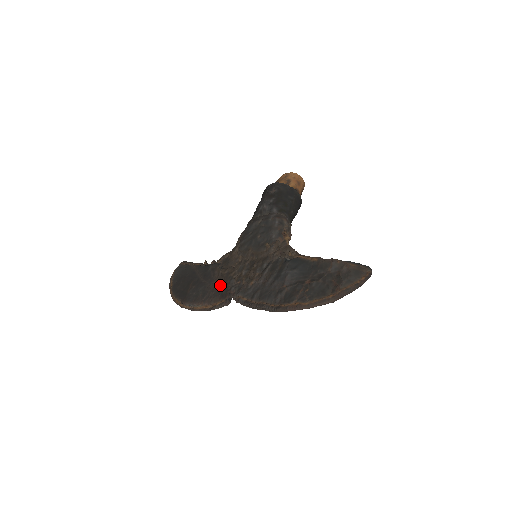
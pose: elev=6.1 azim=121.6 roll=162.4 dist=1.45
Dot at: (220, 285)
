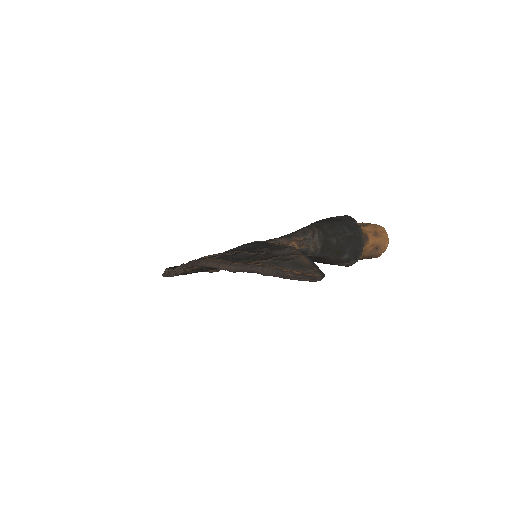
Dot at: occluded
